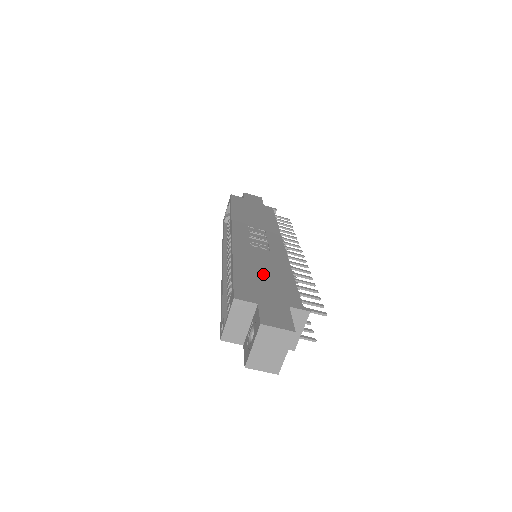
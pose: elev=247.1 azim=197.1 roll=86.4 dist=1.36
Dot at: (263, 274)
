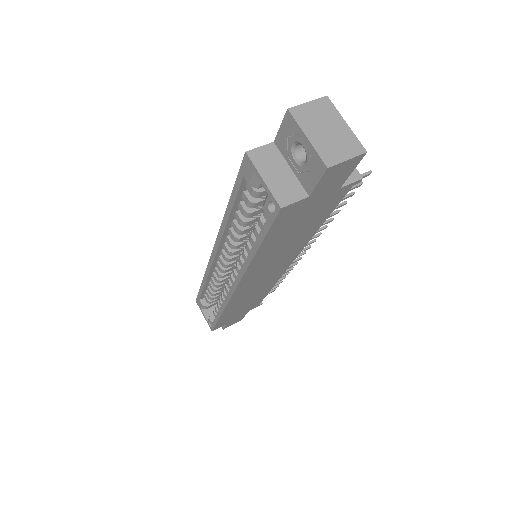
Dot at: occluded
